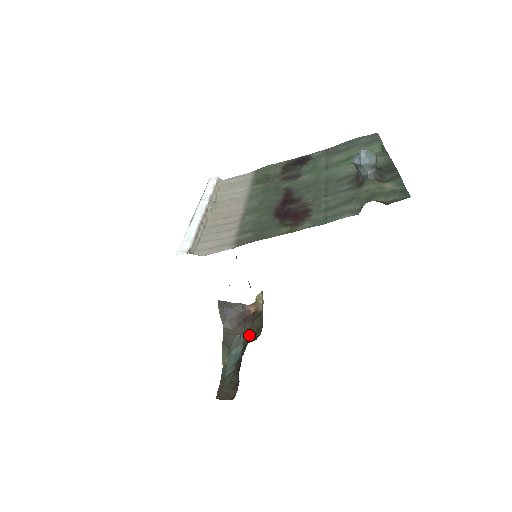
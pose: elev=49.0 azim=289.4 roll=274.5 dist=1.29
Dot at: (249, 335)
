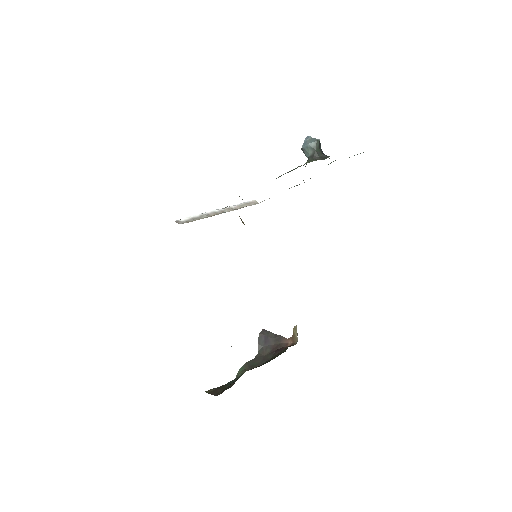
Dot at: (271, 359)
